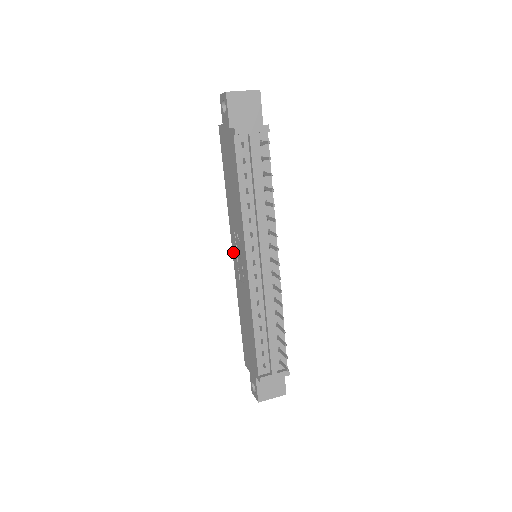
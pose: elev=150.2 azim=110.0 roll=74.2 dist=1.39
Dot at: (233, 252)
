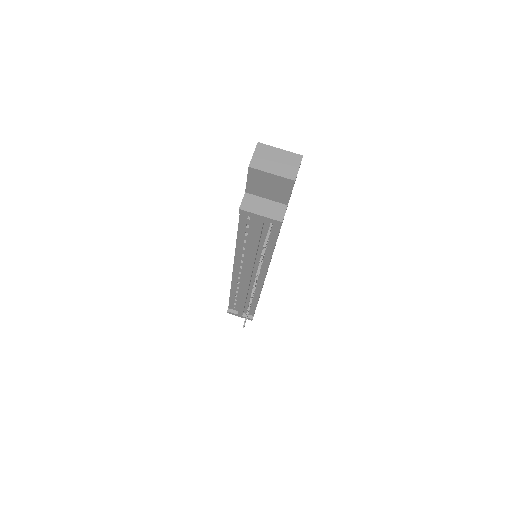
Dot at: occluded
